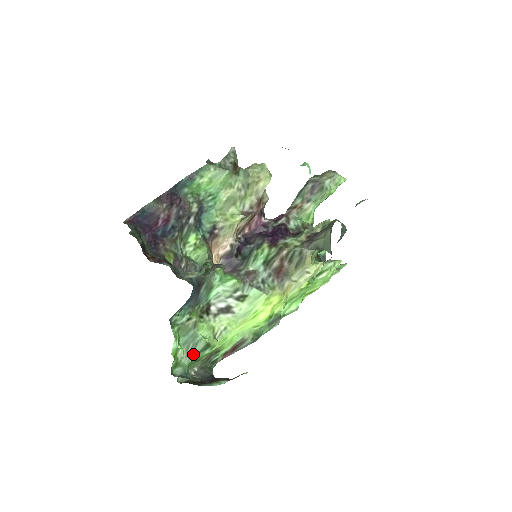
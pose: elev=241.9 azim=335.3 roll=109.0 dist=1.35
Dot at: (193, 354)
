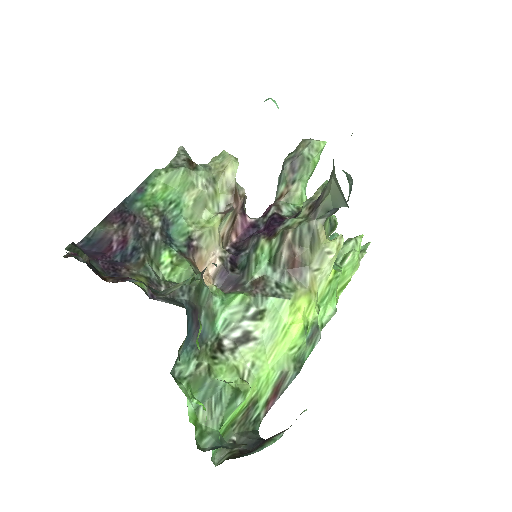
Dot at: (220, 411)
